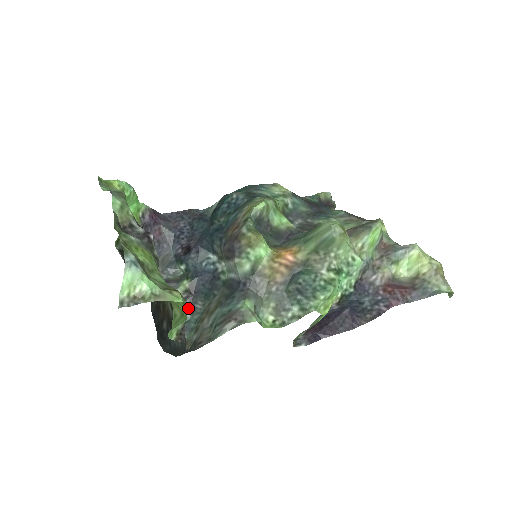
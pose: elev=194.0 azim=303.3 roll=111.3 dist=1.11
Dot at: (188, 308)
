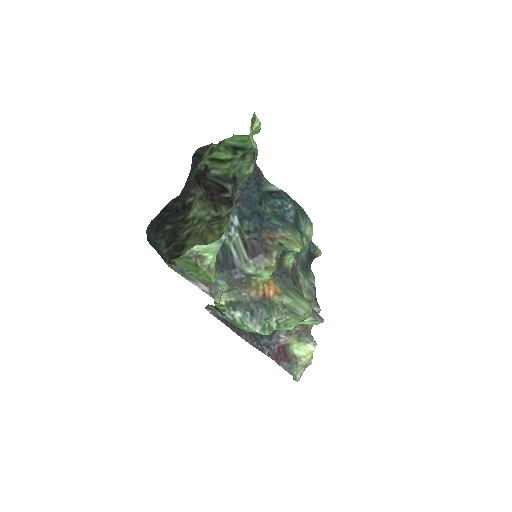
Dot at: (208, 278)
